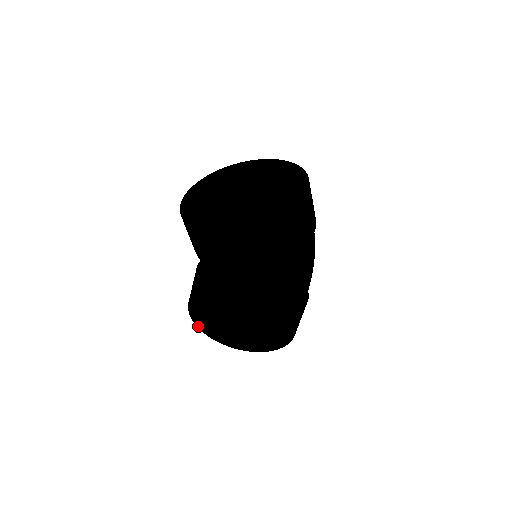
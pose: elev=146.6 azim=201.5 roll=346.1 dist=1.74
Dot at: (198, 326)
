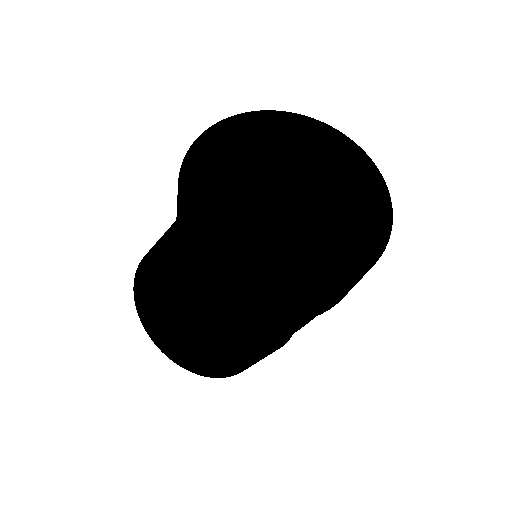
Dot at: (150, 335)
